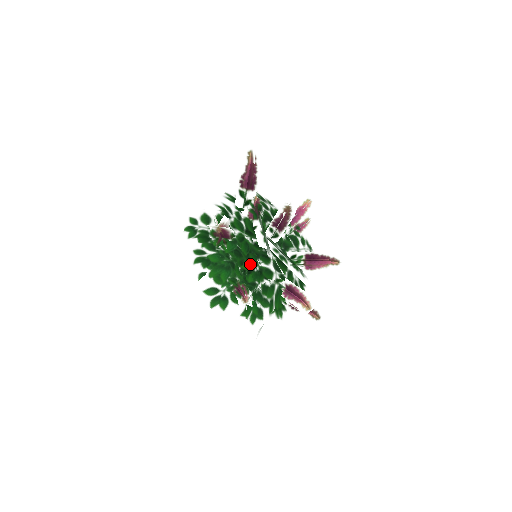
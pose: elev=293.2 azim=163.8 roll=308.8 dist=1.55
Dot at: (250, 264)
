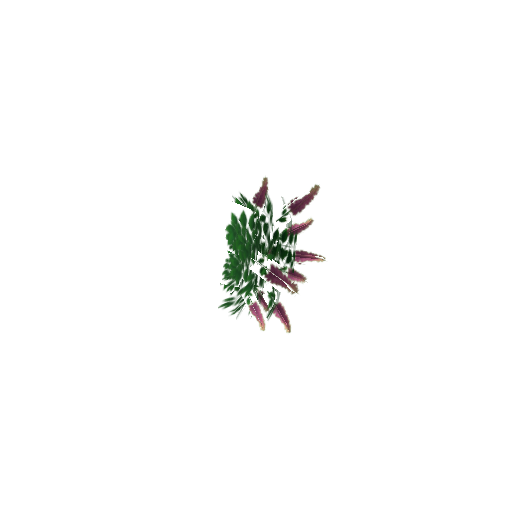
Dot at: (272, 291)
